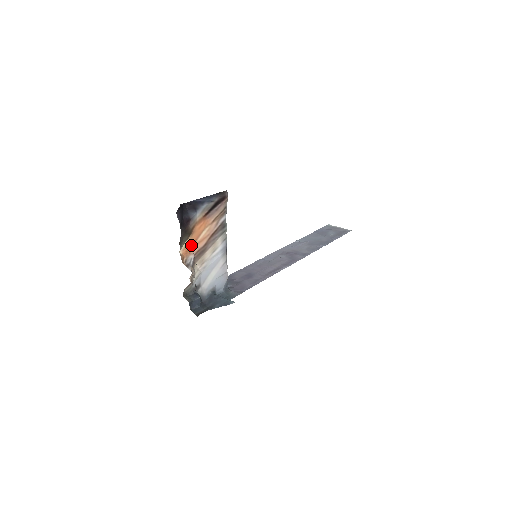
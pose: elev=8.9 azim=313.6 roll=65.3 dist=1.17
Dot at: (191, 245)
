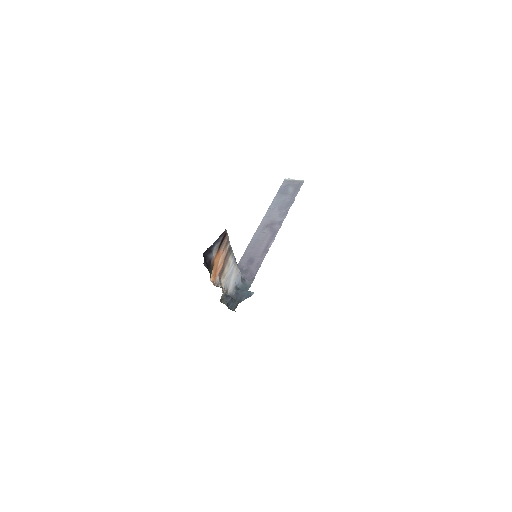
Dot at: (215, 272)
